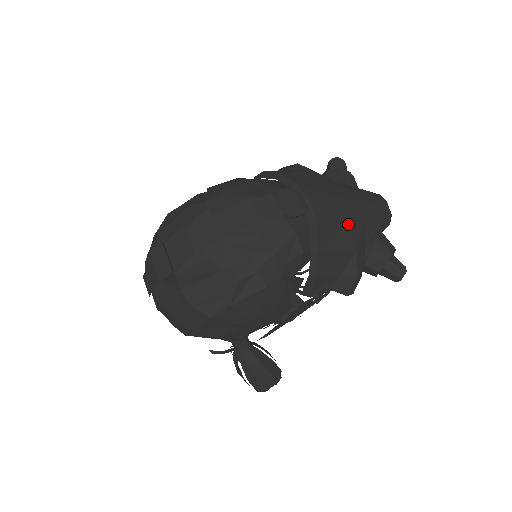
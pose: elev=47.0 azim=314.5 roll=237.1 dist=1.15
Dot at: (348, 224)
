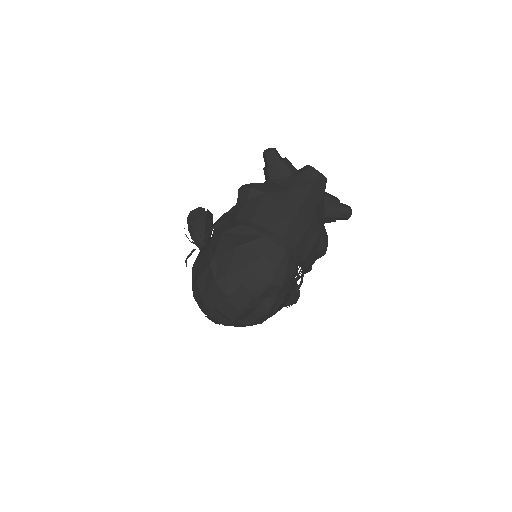
Dot at: (309, 226)
